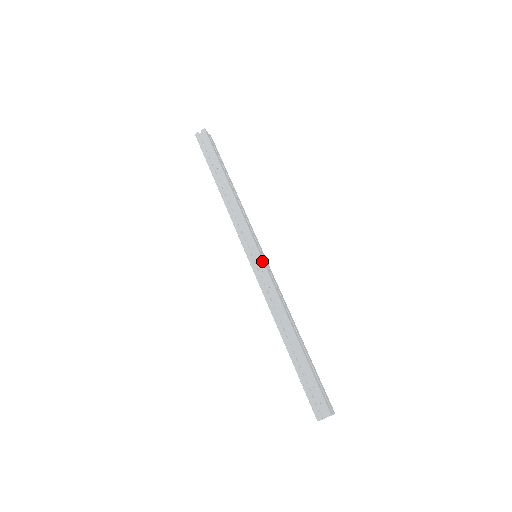
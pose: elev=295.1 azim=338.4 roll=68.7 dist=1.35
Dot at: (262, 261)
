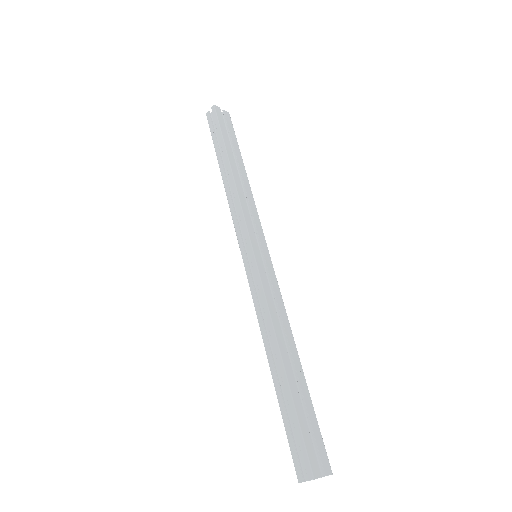
Dot at: (255, 263)
